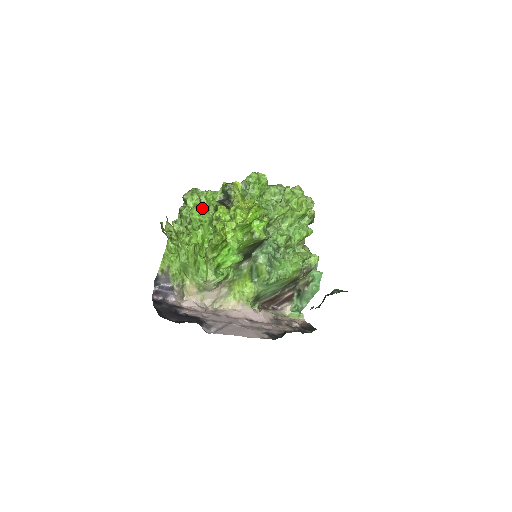
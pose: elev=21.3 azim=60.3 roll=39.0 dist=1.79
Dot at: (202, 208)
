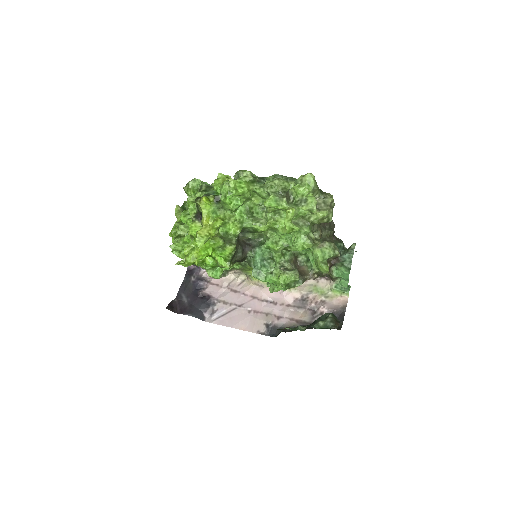
Dot at: occluded
